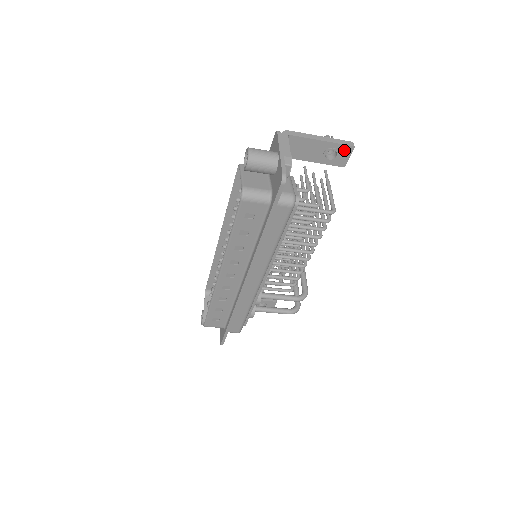
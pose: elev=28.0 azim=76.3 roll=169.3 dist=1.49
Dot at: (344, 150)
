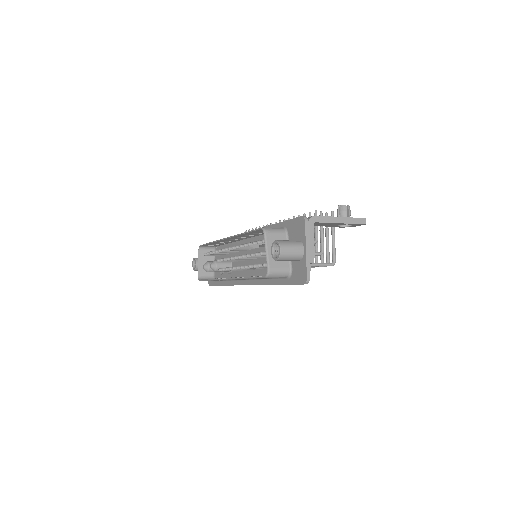
Dot at: (356, 225)
